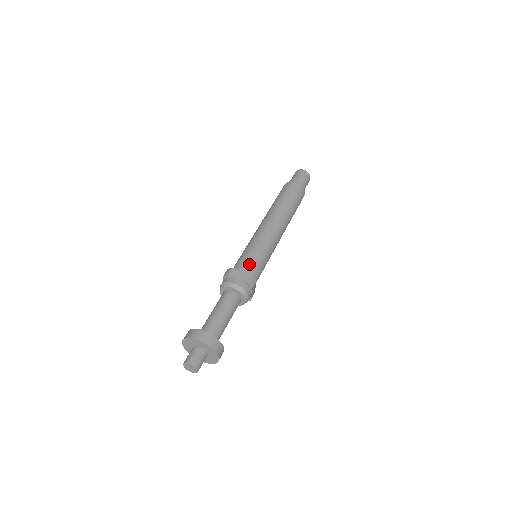
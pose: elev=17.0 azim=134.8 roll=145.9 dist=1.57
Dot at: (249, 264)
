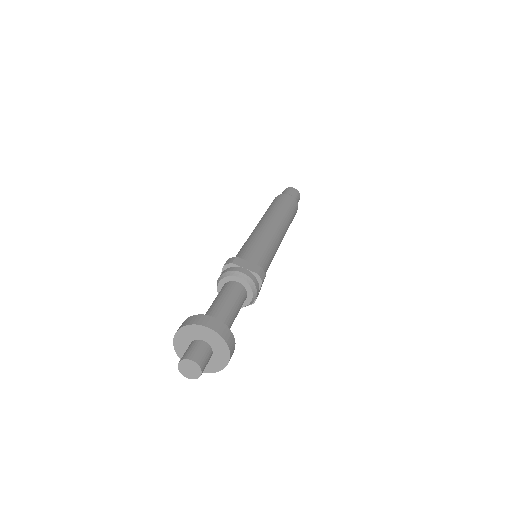
Dot at: (255, 256)
